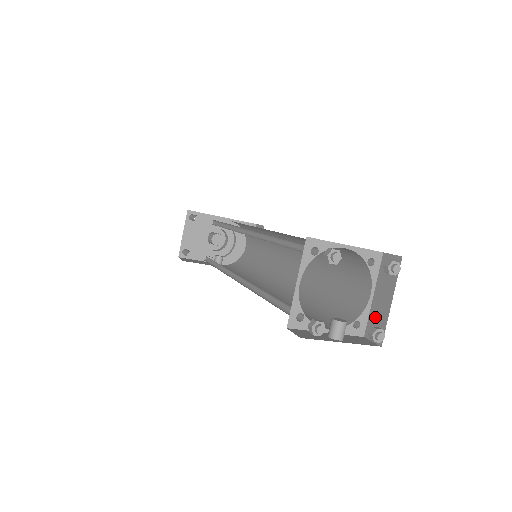
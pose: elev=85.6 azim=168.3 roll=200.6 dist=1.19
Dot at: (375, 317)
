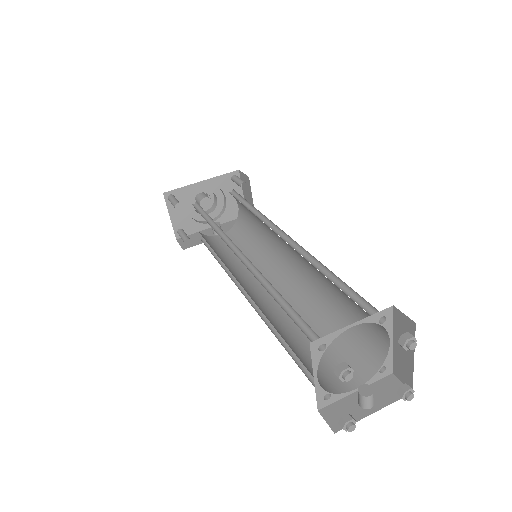
Dot at: (399, 363)
